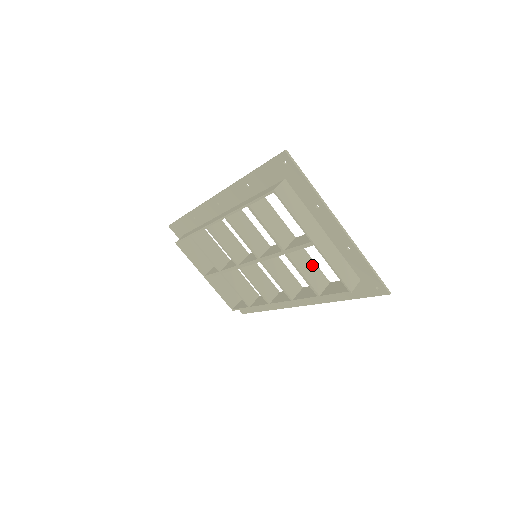
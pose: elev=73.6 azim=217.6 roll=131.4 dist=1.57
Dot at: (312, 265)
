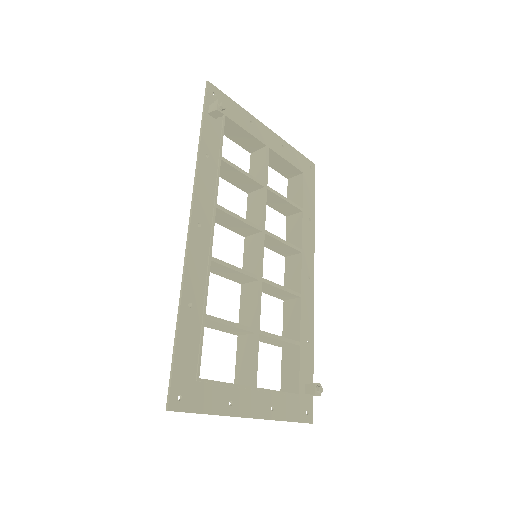
Dot at: (277, 341)
